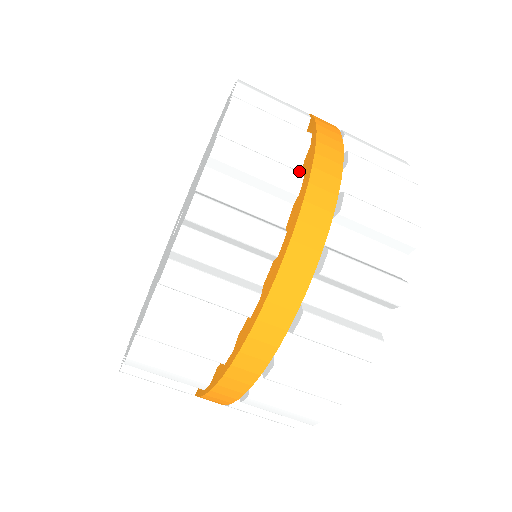
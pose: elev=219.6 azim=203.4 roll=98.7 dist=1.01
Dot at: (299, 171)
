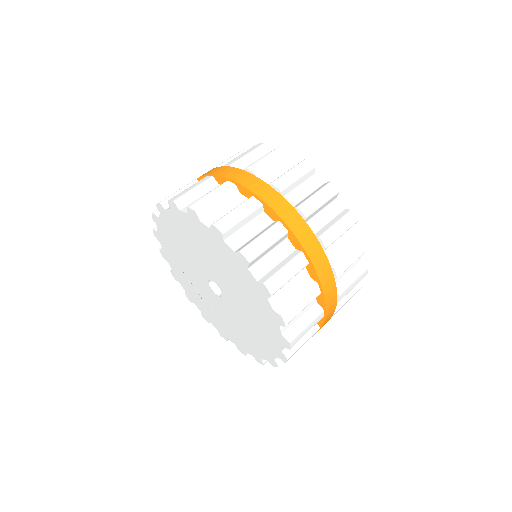
Dot at: occluded
